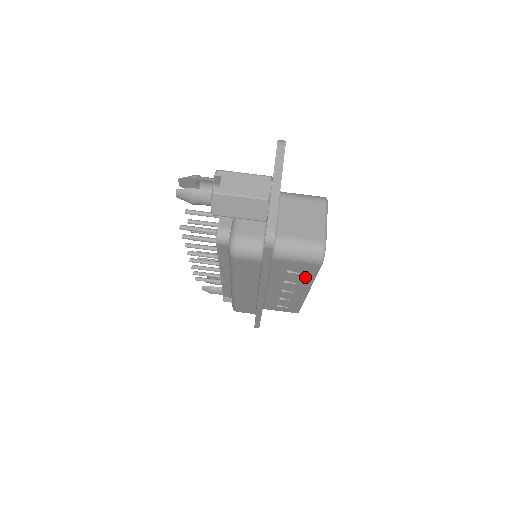
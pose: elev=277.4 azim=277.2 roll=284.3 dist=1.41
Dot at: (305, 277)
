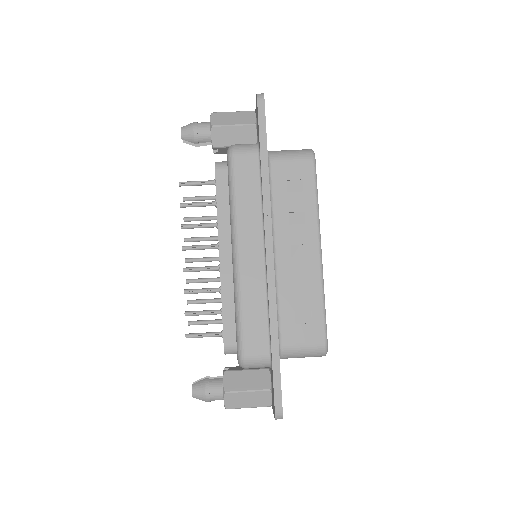
Dot at: (307, 199)
